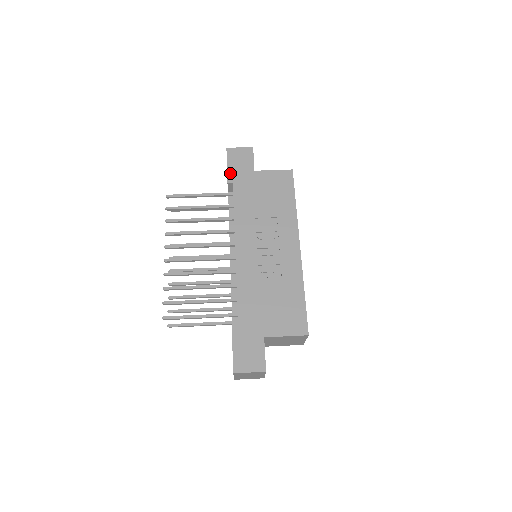
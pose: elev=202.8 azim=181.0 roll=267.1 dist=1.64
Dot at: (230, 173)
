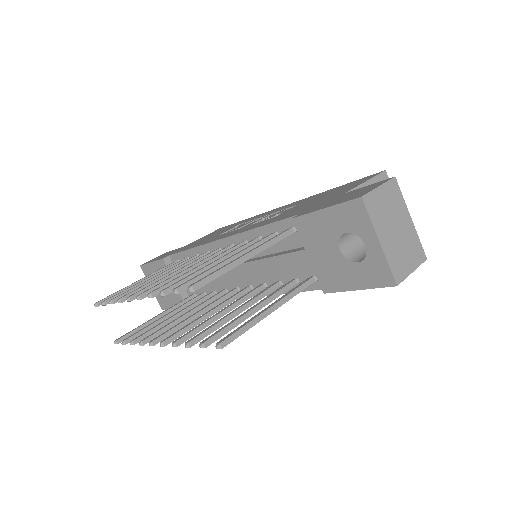
Dot at: occluded
